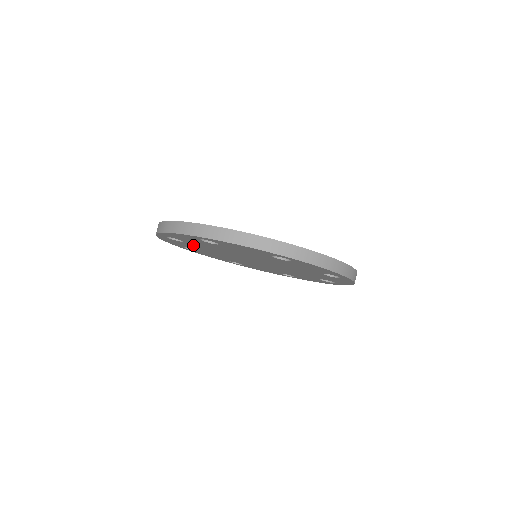
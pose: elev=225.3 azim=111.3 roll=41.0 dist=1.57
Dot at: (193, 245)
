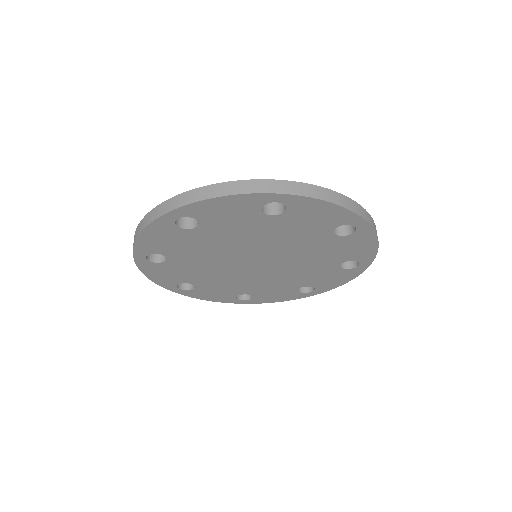
Dot at: (181, 264)
